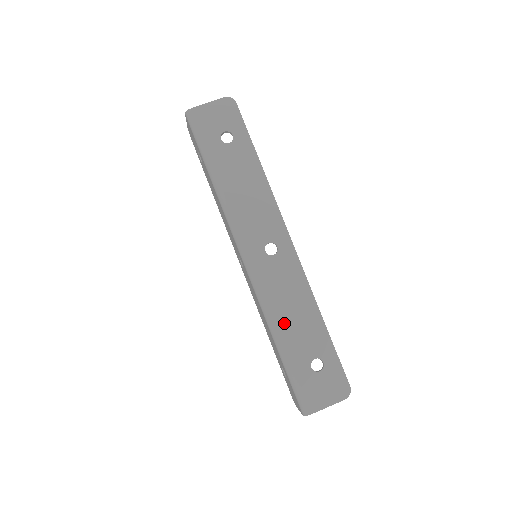
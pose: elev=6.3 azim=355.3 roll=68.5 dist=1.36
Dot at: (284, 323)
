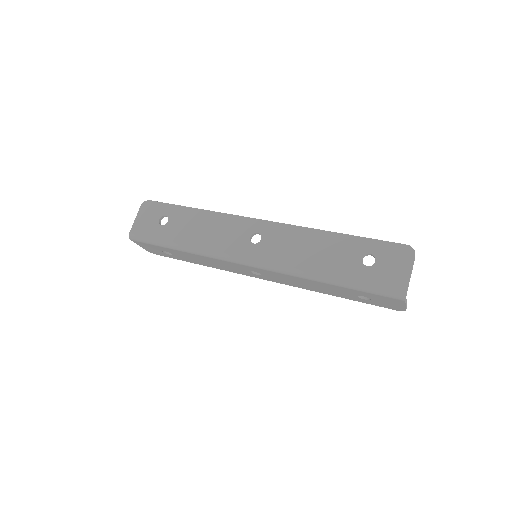
Dot at: (316, 265)
